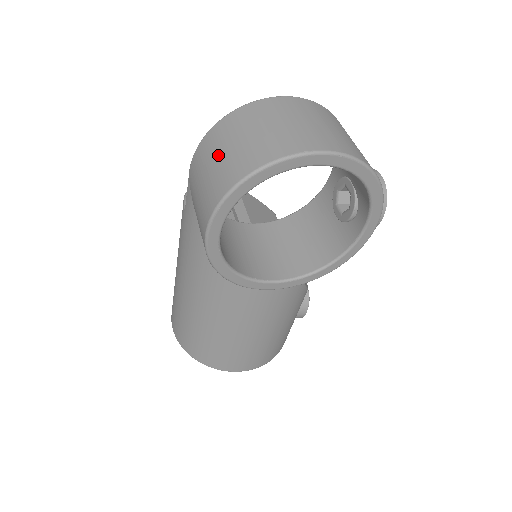
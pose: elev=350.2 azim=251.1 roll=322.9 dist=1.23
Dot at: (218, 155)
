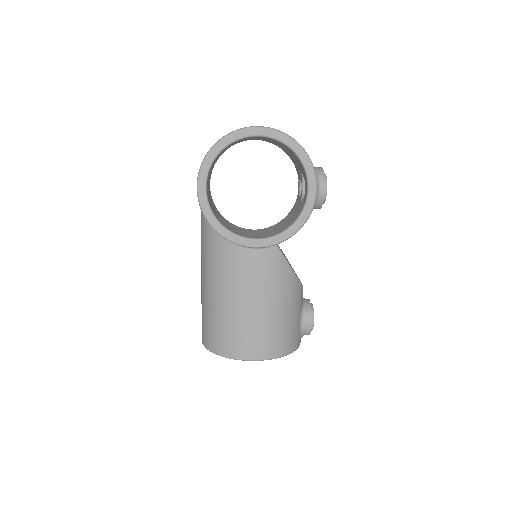
Dot at: occluded
